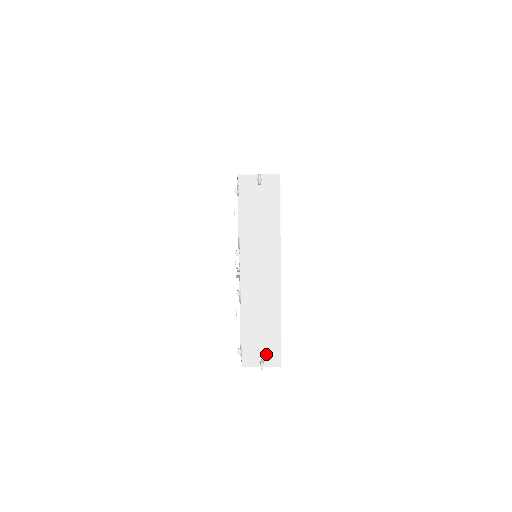
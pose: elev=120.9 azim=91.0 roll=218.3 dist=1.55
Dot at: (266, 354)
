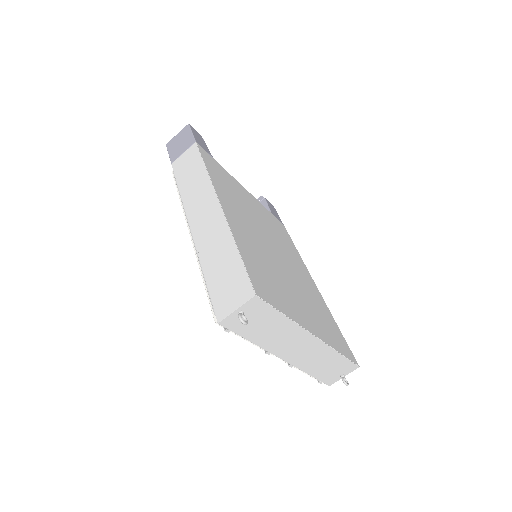
Dot at: (342, 371)
